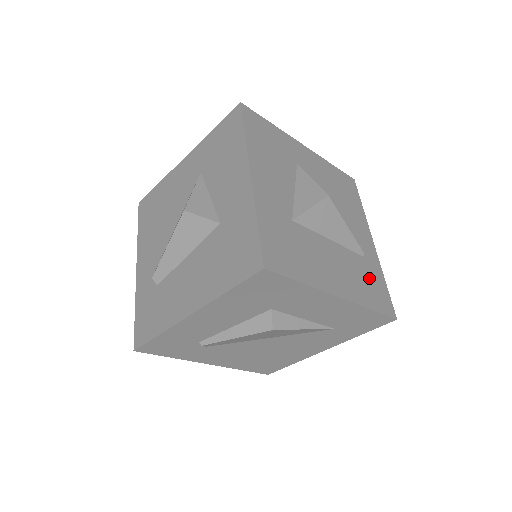
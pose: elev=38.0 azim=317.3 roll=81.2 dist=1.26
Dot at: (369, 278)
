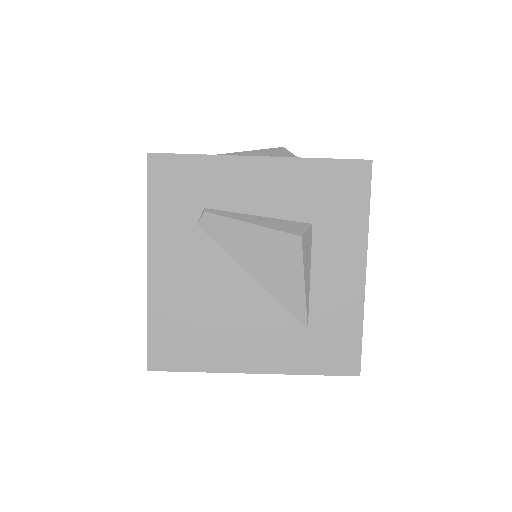
Dot at: occluded
